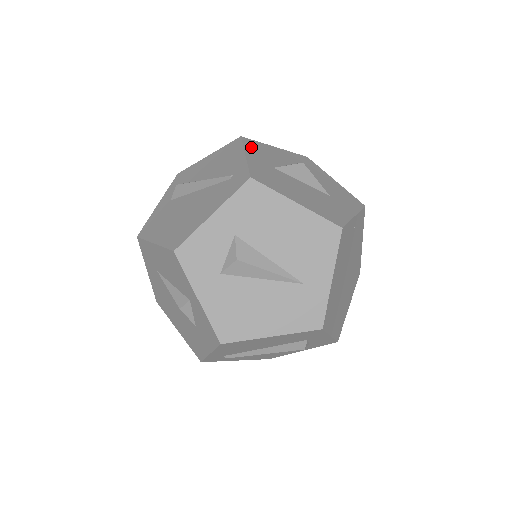
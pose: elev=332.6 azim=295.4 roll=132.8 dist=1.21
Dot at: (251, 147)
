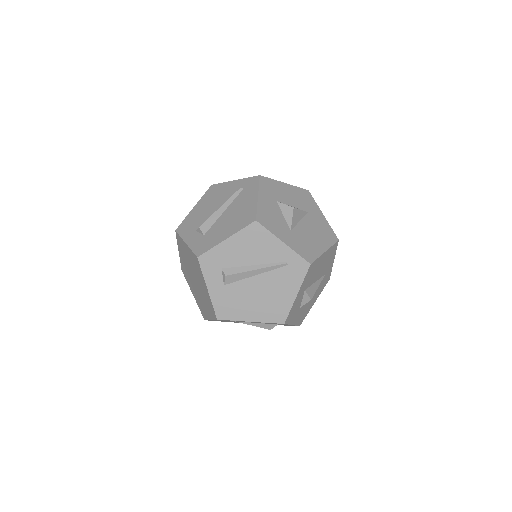
Dot at: (270, 226)
